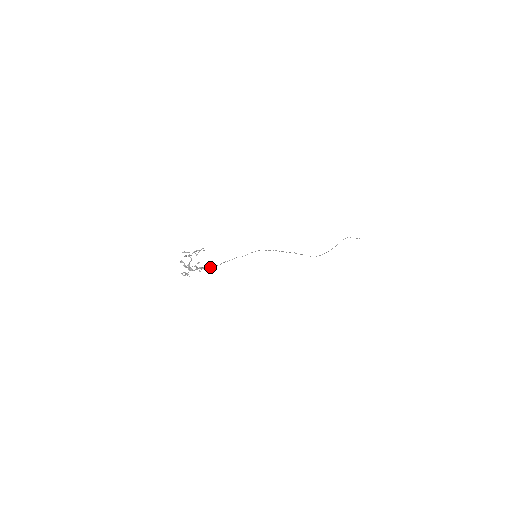
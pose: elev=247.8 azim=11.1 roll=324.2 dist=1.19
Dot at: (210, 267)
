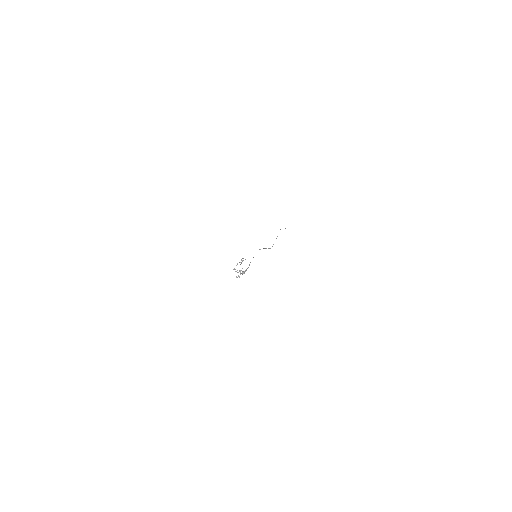
Dot at: (246, 270)
